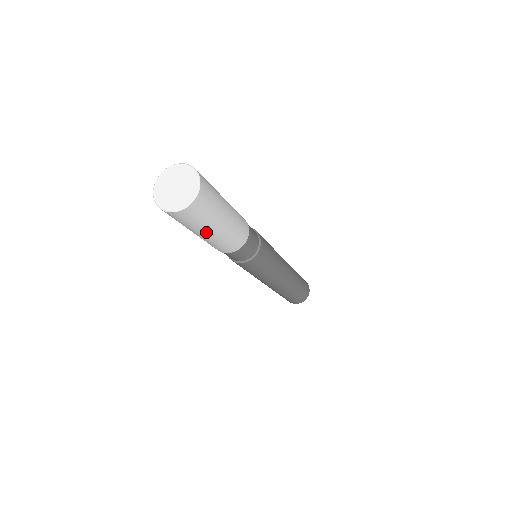
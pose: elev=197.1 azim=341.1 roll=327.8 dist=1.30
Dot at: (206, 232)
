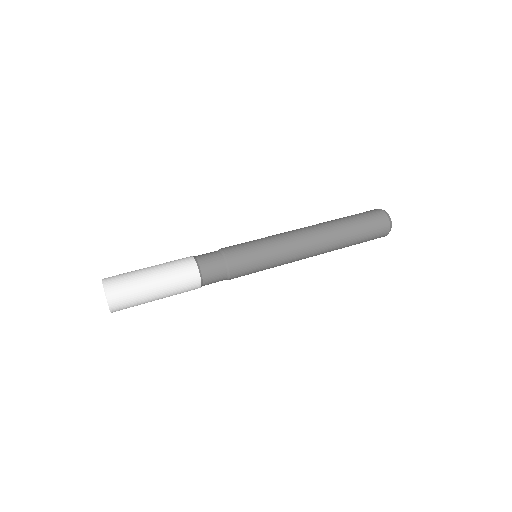
Dot at: occluded
